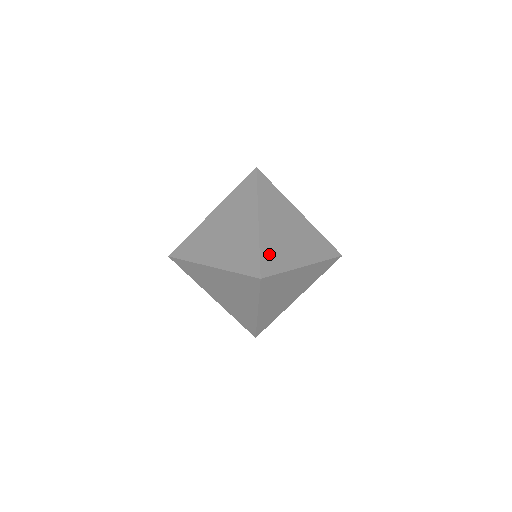
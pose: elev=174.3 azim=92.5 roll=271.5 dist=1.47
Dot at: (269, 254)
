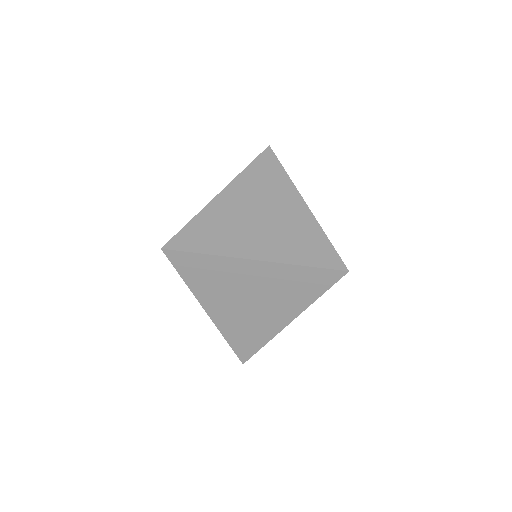
Dot at: (200, 230)
